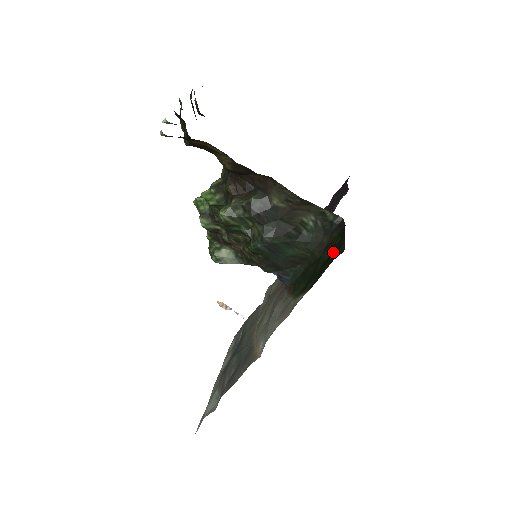
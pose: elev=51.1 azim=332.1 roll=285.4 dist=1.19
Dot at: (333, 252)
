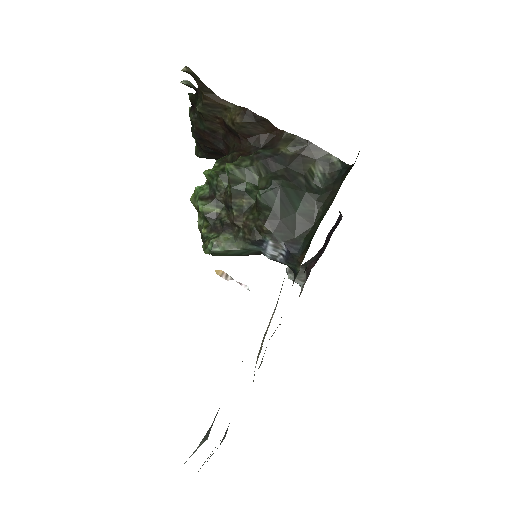
Dot at: occluded
